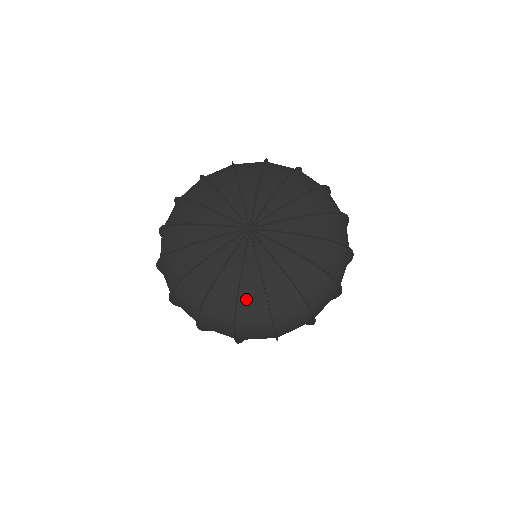
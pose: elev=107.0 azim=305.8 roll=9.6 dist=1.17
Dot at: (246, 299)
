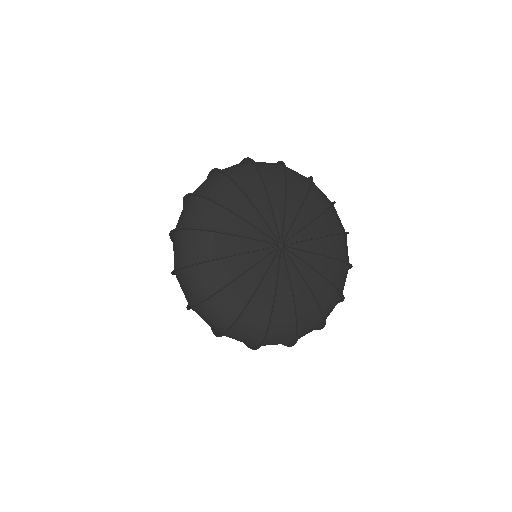
Dot at: (278, 317)
